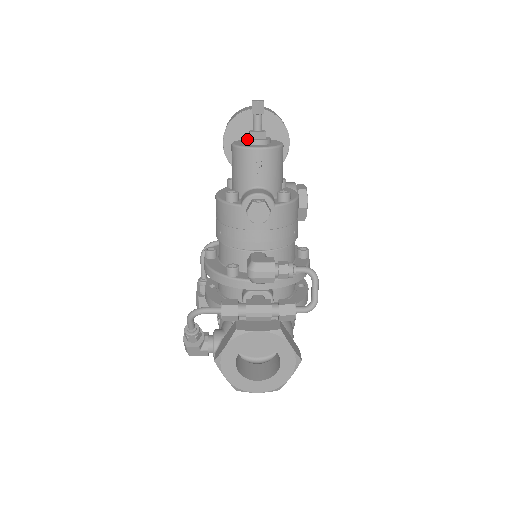
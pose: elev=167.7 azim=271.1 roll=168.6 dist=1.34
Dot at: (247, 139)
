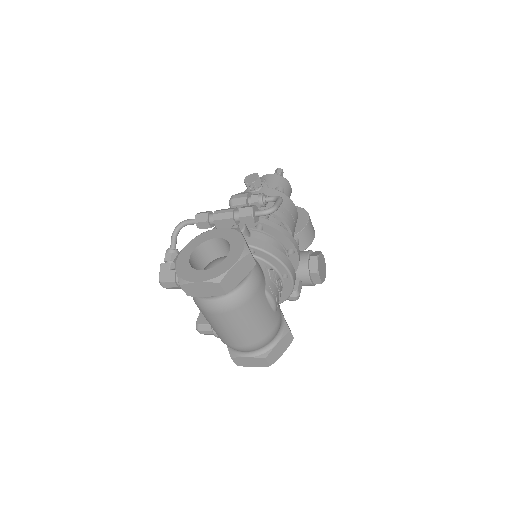
Dot at: occluded
